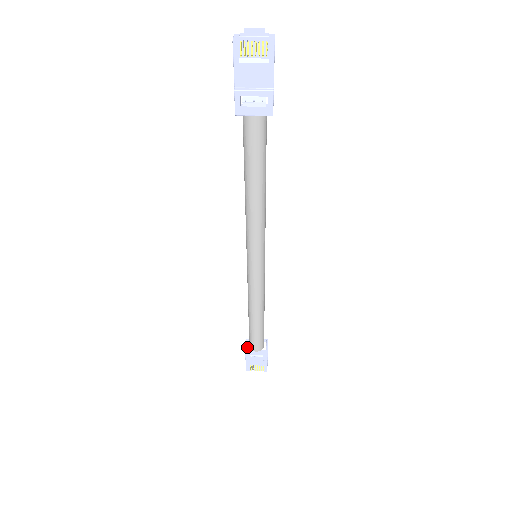
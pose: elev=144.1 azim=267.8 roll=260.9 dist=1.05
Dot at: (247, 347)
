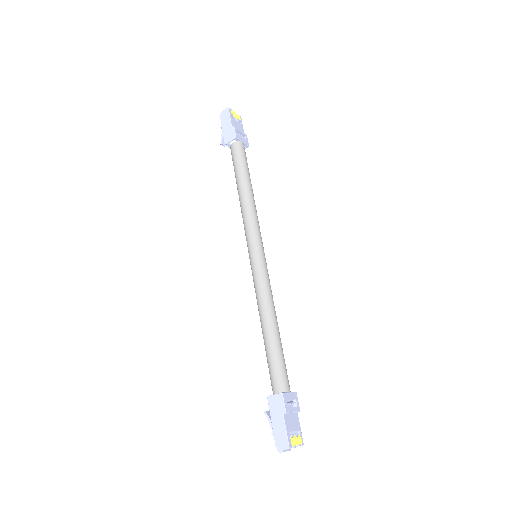
Dot at: (273, 408)
